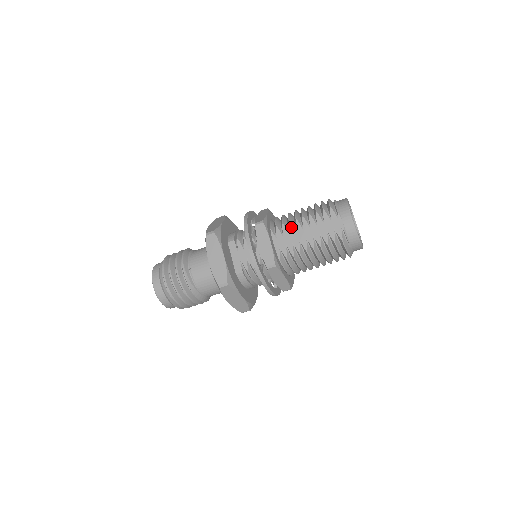
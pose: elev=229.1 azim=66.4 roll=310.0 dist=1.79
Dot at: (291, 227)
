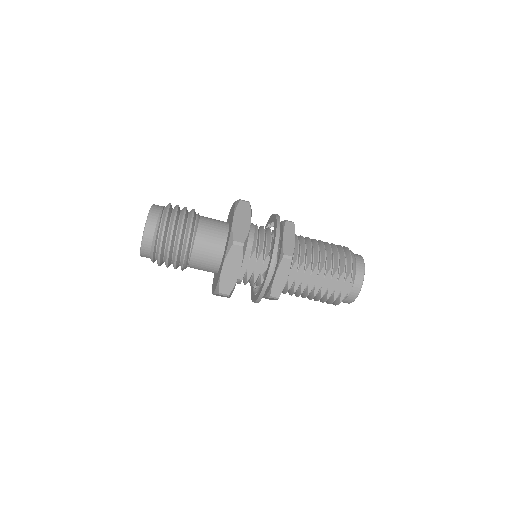
Dot at: (309, 269)
